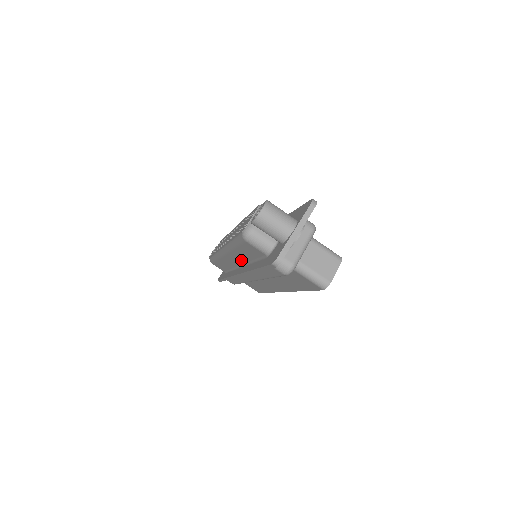
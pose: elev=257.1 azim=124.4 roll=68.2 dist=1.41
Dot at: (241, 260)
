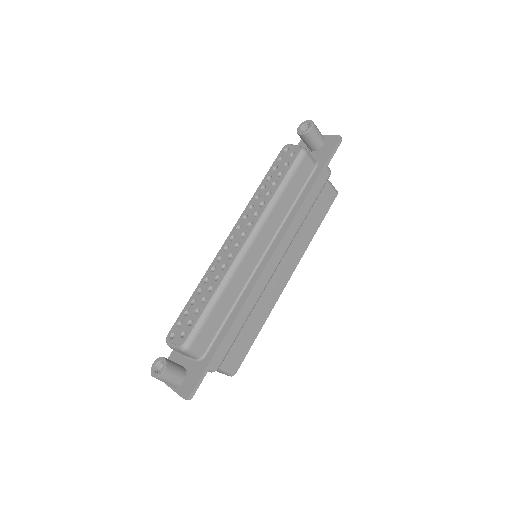
Dot at: occluded
